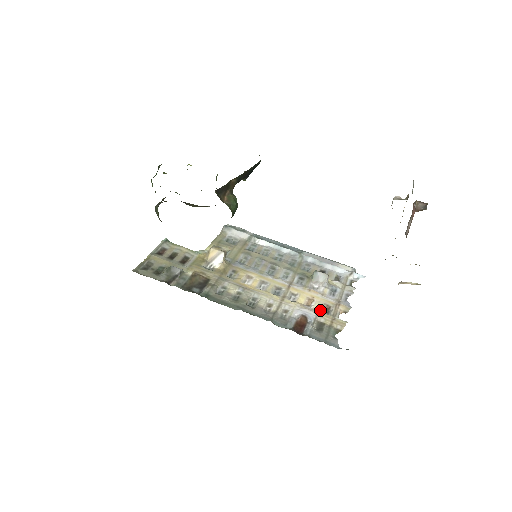
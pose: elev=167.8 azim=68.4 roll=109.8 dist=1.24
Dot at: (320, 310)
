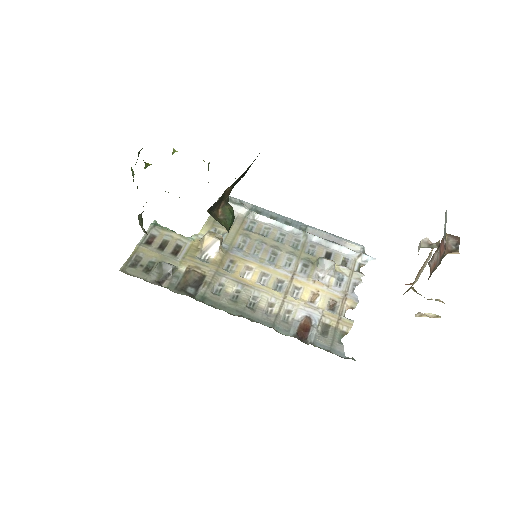
Dot at: (325, 308)
